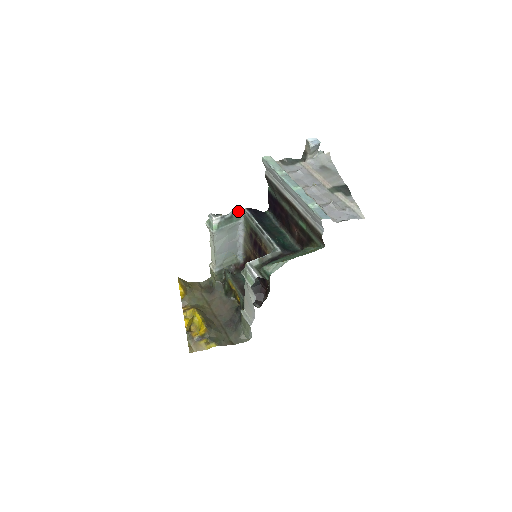
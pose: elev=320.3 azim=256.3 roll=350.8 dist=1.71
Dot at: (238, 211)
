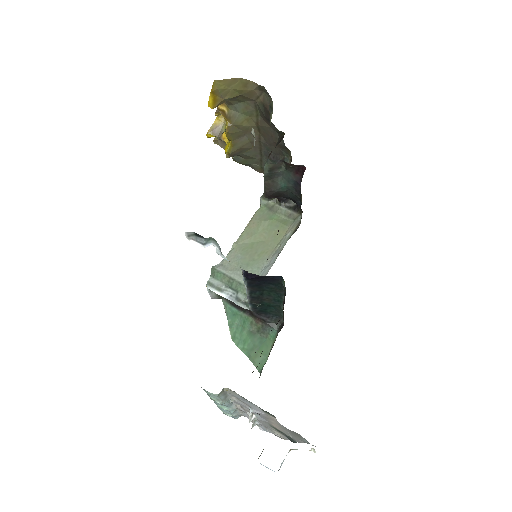
Dot at: occluded
